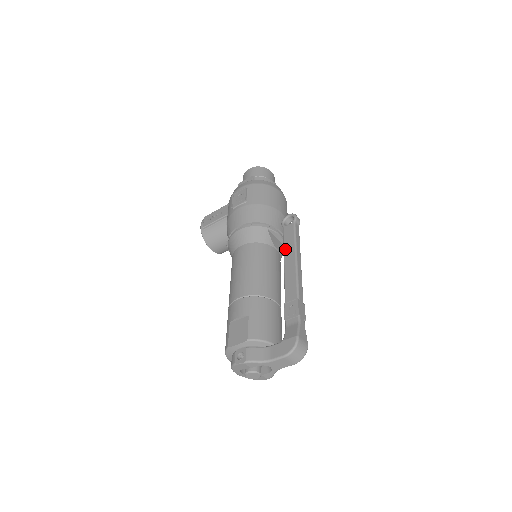
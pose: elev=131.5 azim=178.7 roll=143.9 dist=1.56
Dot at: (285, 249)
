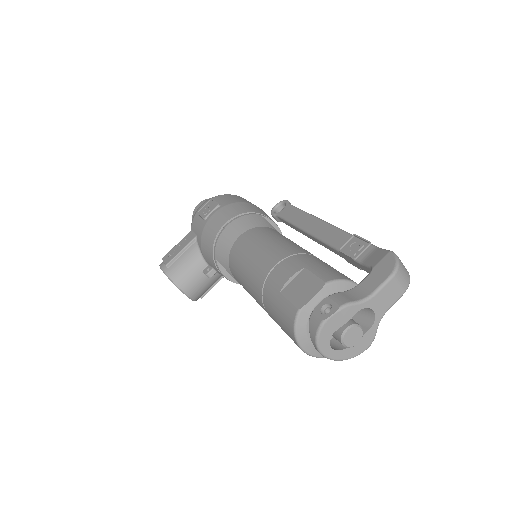
Dot at: (296, 222)
